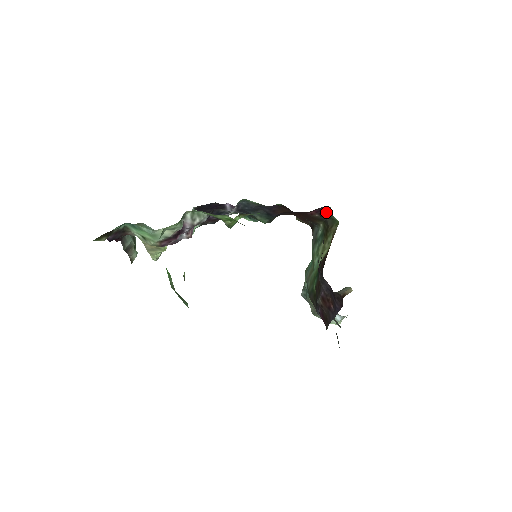
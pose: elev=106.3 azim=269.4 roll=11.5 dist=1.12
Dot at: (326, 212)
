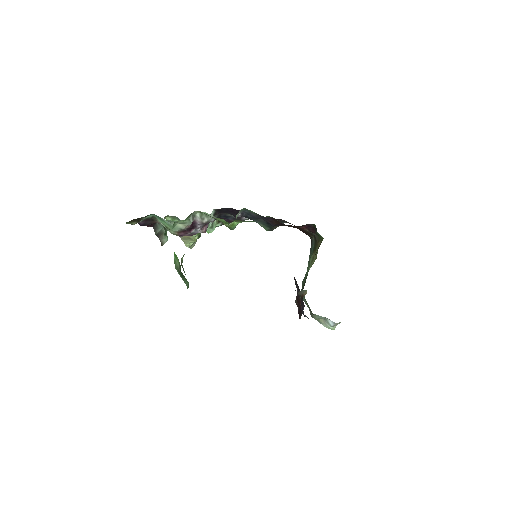
Dot at: (313, 229)
